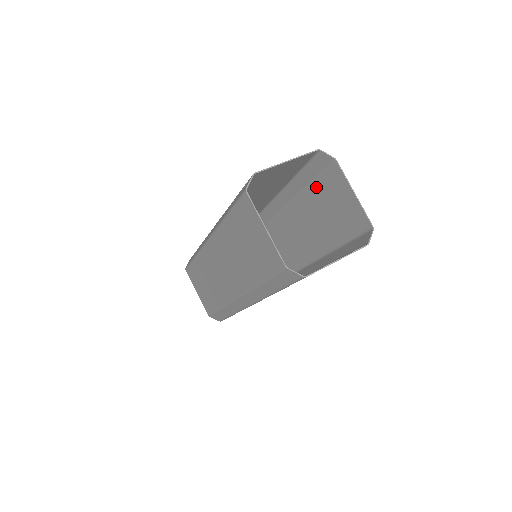
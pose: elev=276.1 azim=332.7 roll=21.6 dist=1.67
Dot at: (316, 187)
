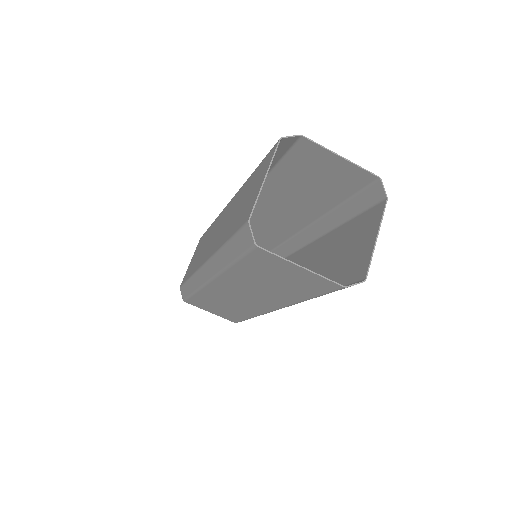
Dot at: (285, 166)
